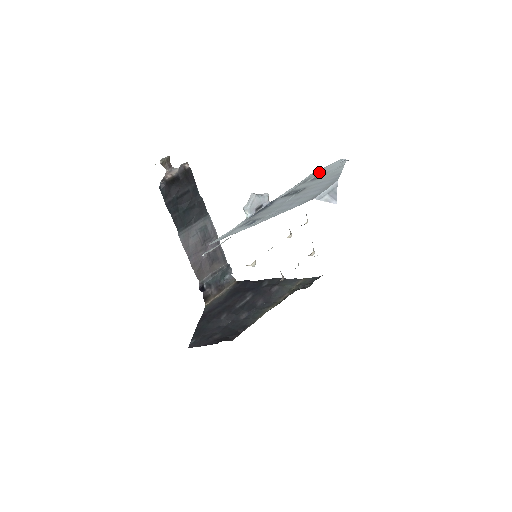
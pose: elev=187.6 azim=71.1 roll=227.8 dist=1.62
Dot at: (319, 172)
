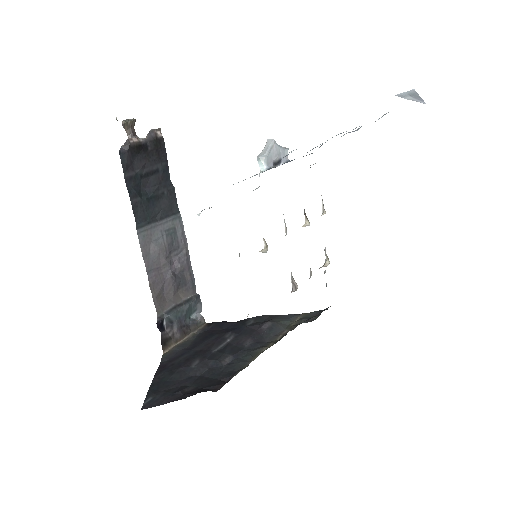
Dot at: occluded
